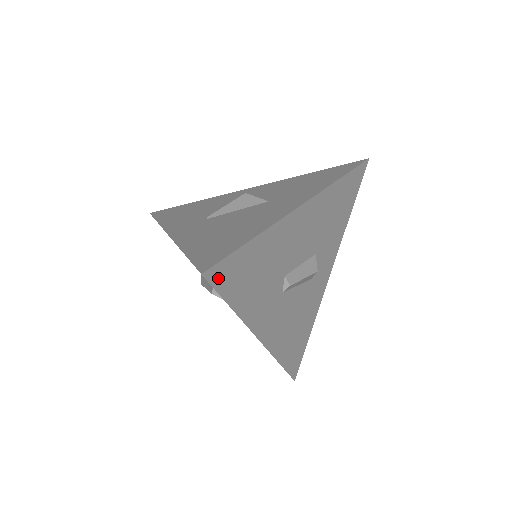
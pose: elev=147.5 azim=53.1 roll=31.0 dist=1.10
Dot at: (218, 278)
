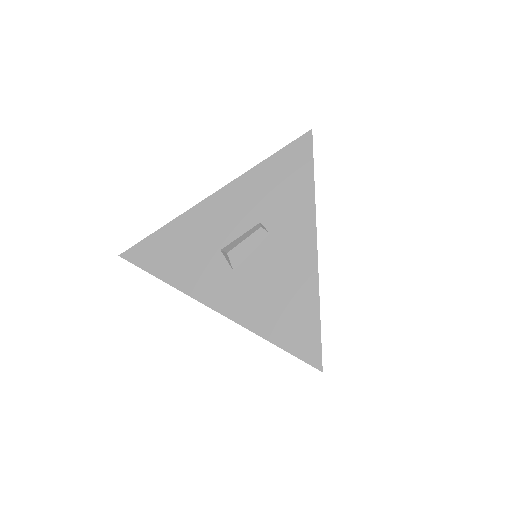
Dot at: (311, 148)
